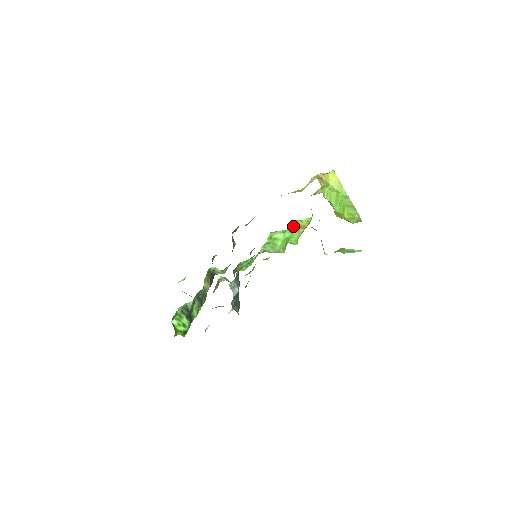
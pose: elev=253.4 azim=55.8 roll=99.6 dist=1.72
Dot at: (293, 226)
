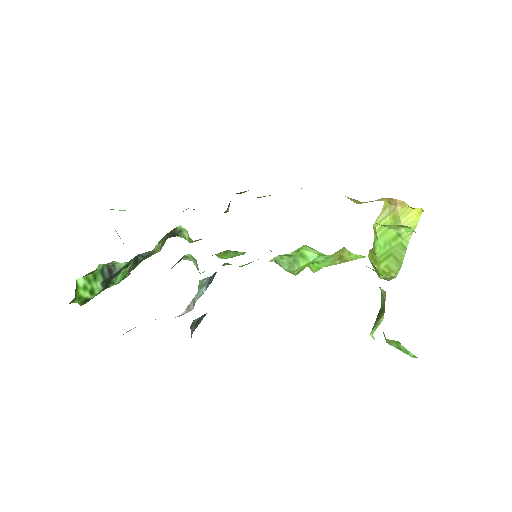
Dot at: (336, 253)
